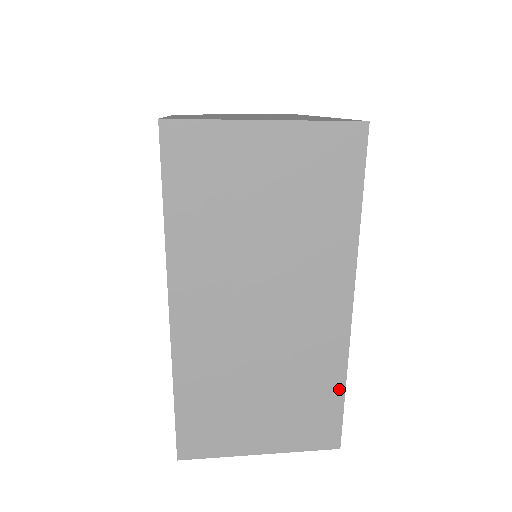
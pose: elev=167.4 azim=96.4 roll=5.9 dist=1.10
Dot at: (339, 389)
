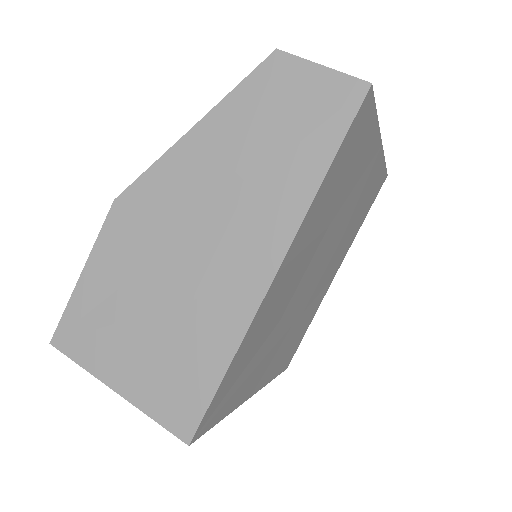
Dot at: occluded
